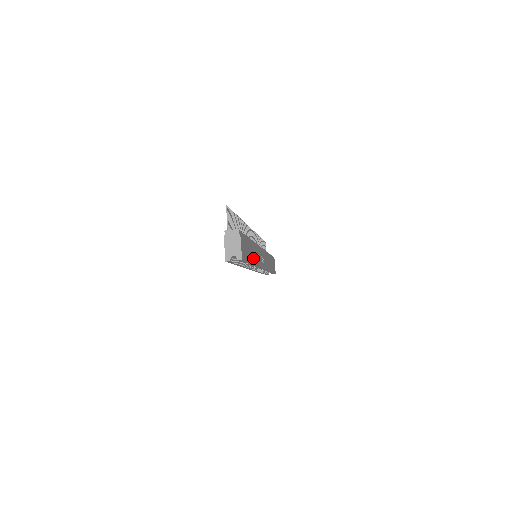
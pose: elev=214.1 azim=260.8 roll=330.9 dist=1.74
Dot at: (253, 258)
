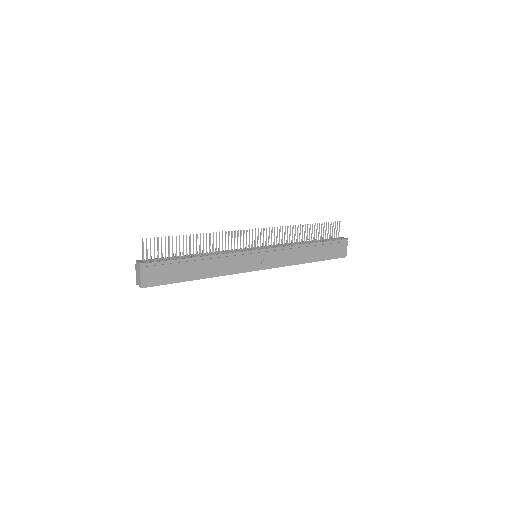
Dot at: (201, 273)
